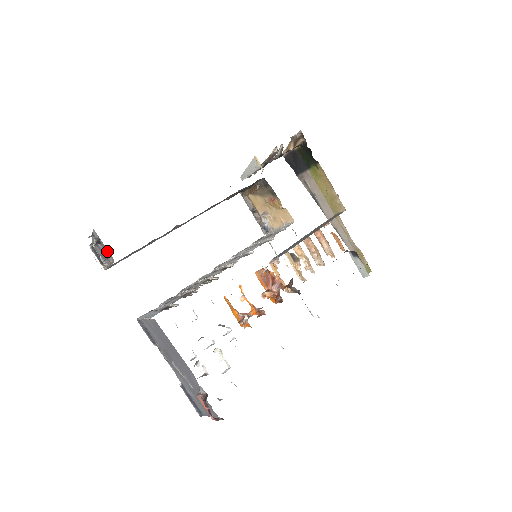
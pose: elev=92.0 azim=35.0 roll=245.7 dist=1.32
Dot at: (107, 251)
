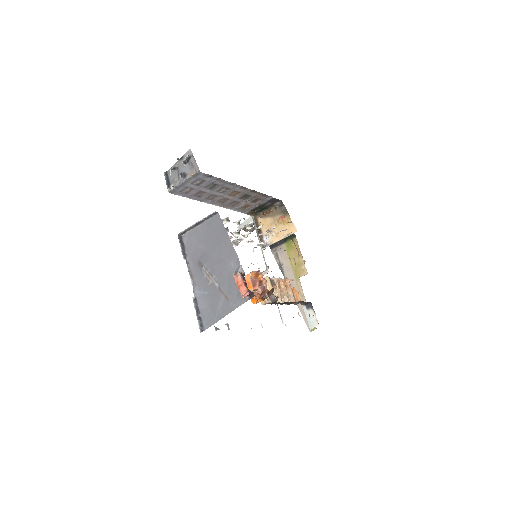
Dot at: (194, 166)
